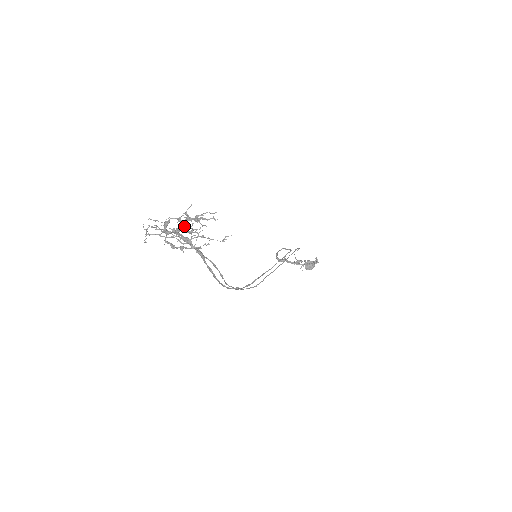
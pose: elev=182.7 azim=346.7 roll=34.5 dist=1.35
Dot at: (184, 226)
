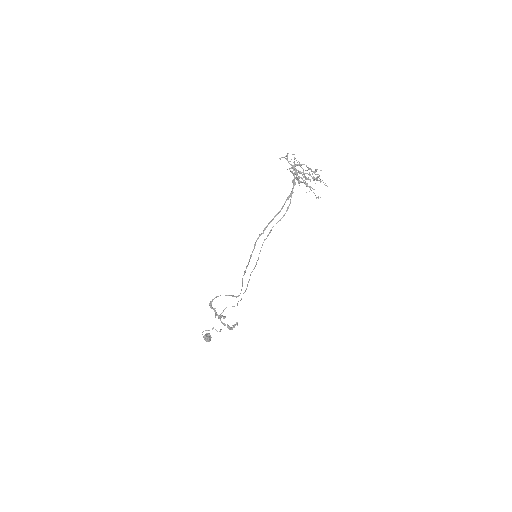
Dot at: (304, 175)
